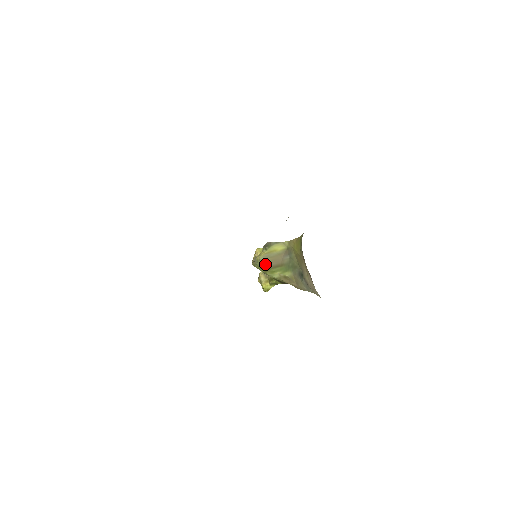
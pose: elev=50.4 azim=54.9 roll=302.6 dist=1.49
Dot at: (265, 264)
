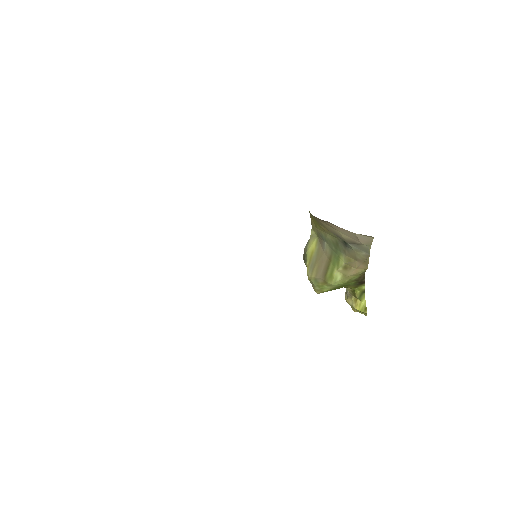
Dot at: (317, 276)
